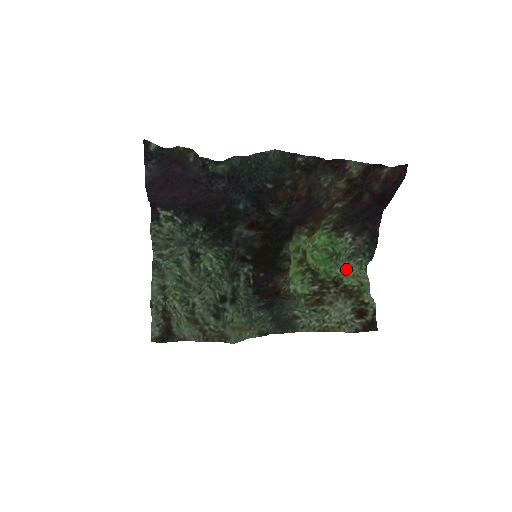
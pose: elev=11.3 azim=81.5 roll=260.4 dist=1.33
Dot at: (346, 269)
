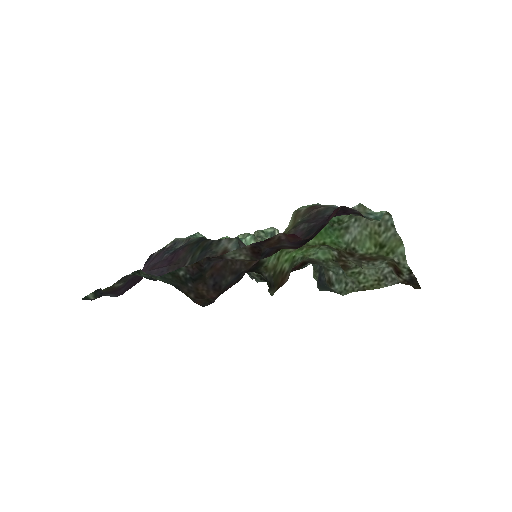
Dot at: (359, 226)
